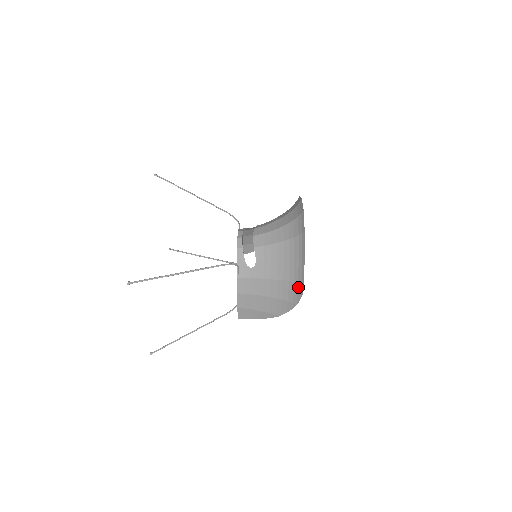
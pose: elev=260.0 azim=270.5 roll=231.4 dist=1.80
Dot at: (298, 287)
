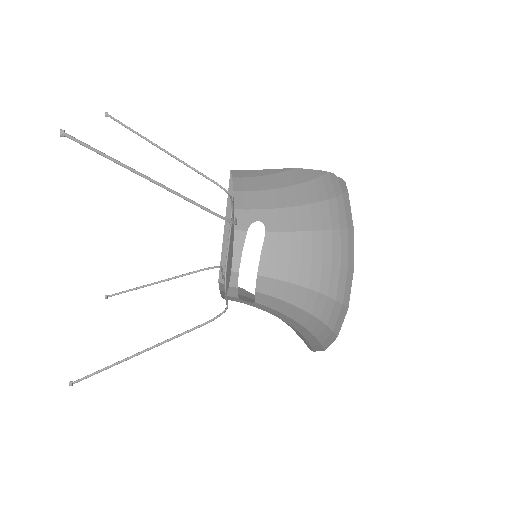
Dot at: (305, 340)
